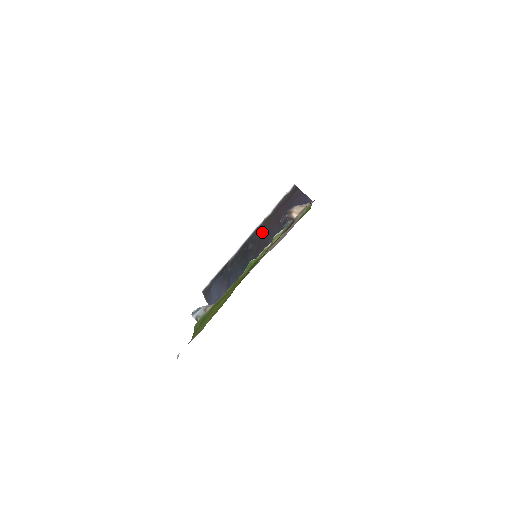
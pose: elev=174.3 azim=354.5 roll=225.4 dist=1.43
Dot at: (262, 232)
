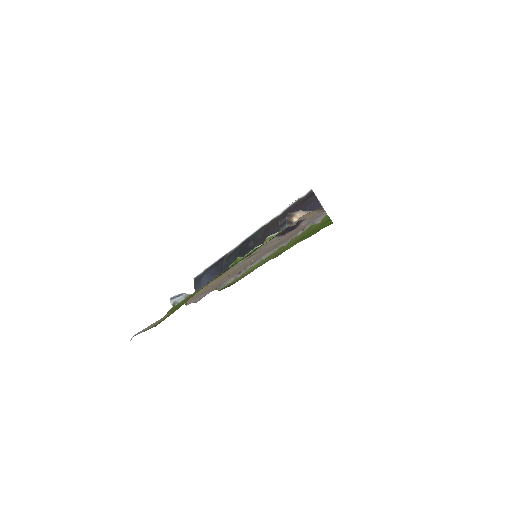
Dot at: (266, 232)
